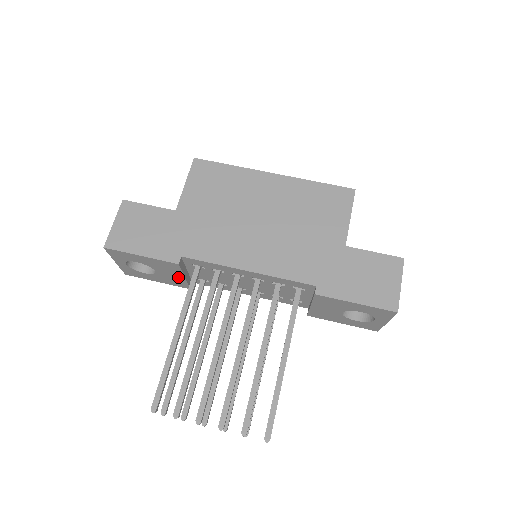
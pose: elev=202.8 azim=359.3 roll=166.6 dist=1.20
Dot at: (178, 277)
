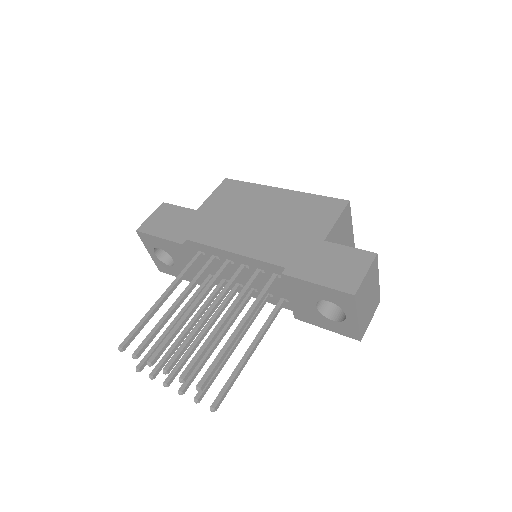
Dot at: occluded
